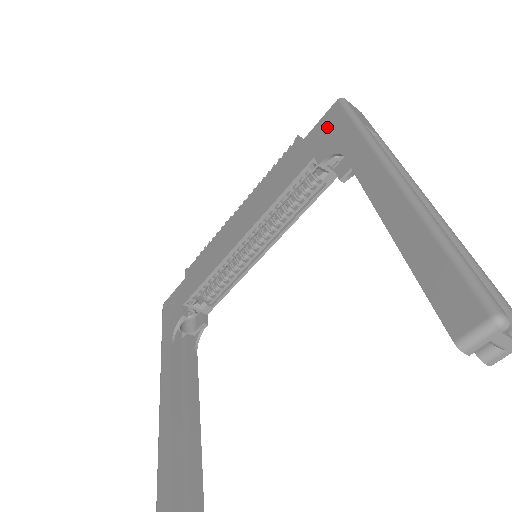
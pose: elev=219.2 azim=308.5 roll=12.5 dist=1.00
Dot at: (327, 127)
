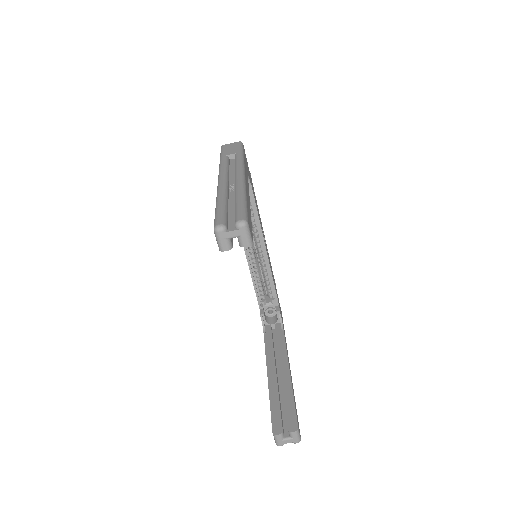
Dot at: occluded
